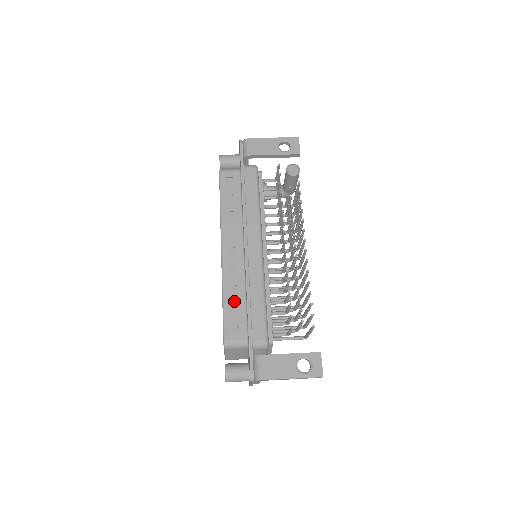
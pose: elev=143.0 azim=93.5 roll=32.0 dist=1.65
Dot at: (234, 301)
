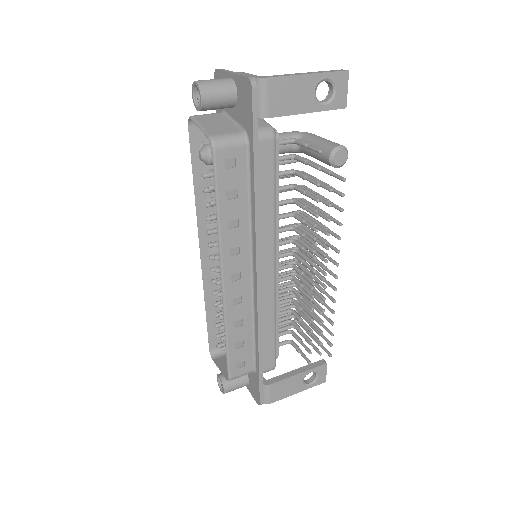
Dot at: (240, 337)
